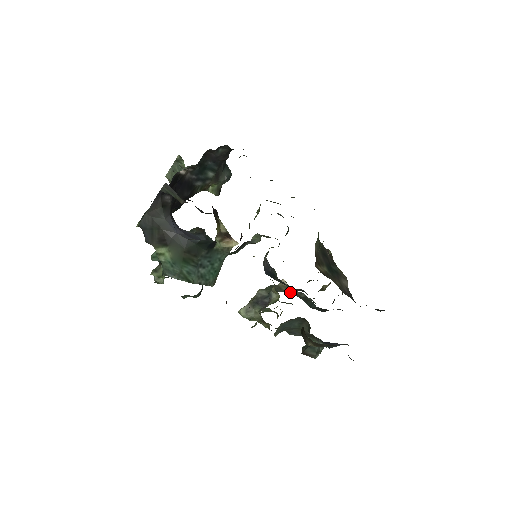
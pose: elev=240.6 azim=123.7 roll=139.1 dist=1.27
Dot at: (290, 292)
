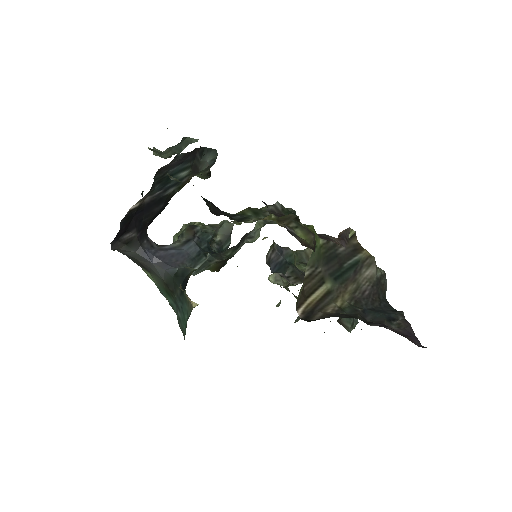
Dot at: occluded
